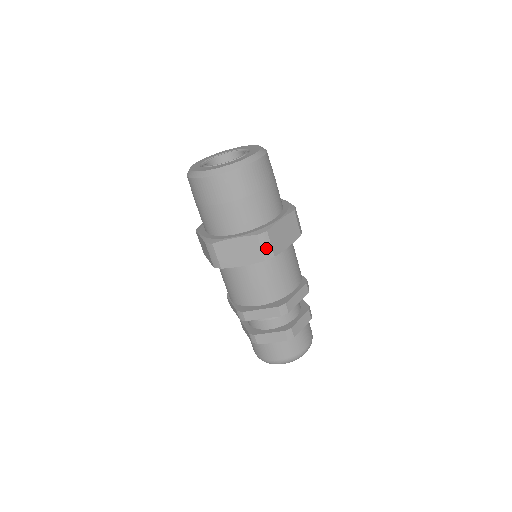
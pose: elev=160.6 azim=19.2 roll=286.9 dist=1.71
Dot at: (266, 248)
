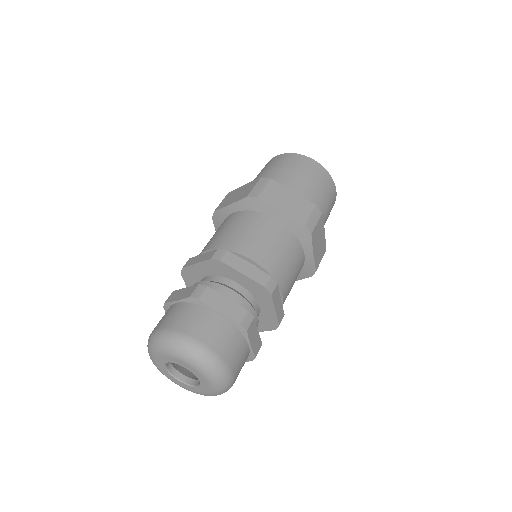
Dot at: (313, 220)
